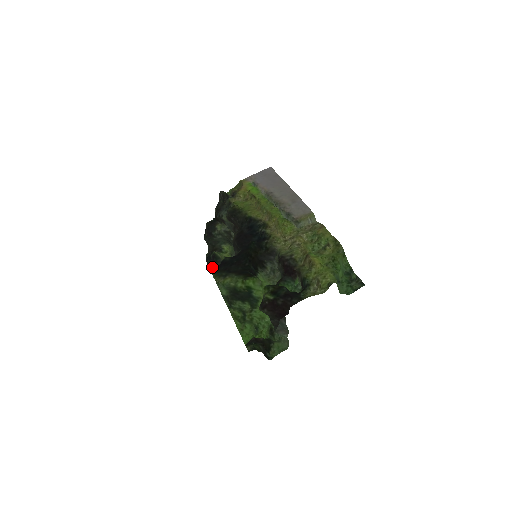
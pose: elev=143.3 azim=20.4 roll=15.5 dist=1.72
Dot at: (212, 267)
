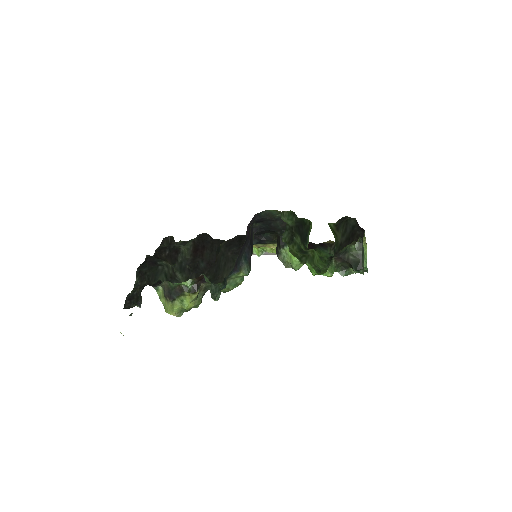
Dot at: (168, 284)
